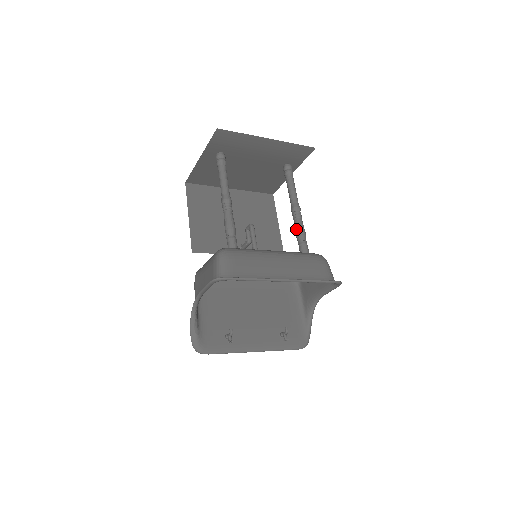
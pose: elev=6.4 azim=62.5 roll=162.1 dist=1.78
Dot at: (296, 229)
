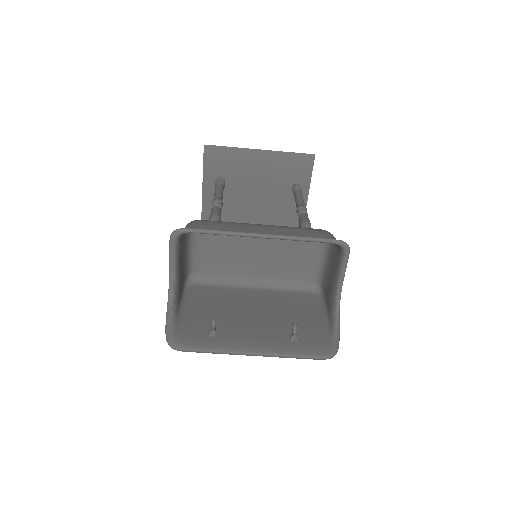
Dot at: (299, 221)
